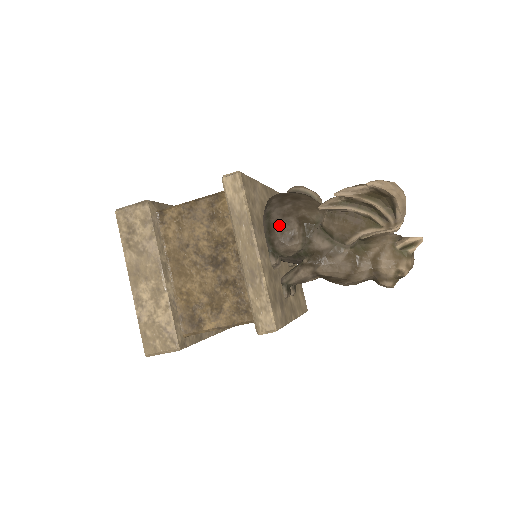
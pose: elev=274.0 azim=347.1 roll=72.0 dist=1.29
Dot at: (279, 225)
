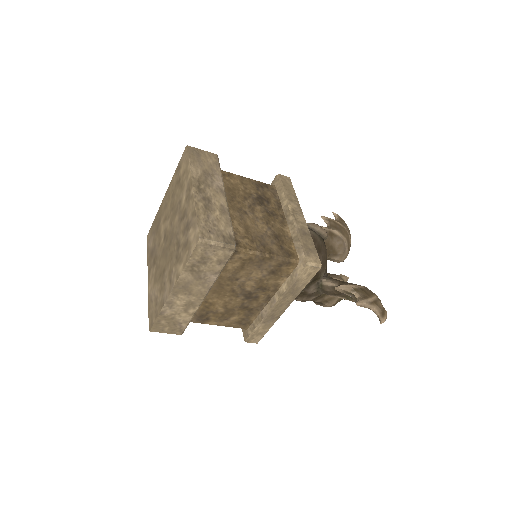
Dot at: occluded
